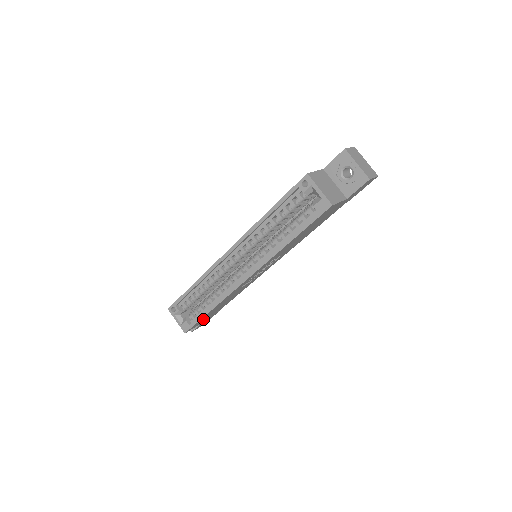
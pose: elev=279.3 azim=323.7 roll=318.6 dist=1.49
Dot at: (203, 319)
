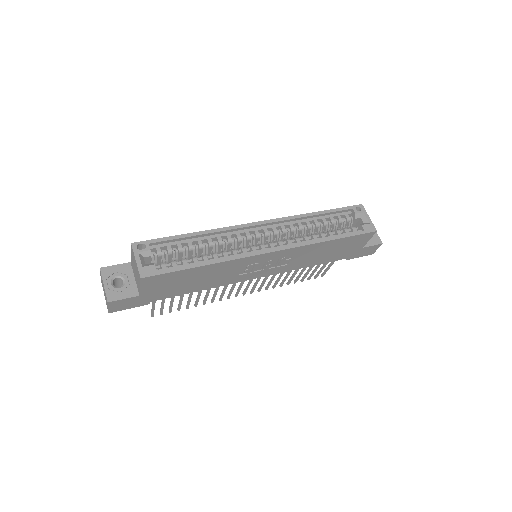
Dot at: (166, 280)
